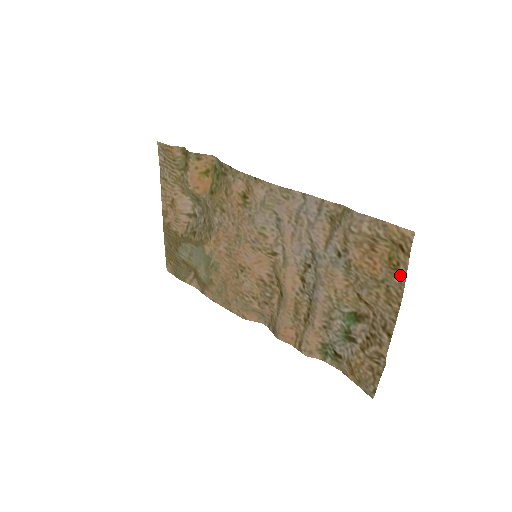
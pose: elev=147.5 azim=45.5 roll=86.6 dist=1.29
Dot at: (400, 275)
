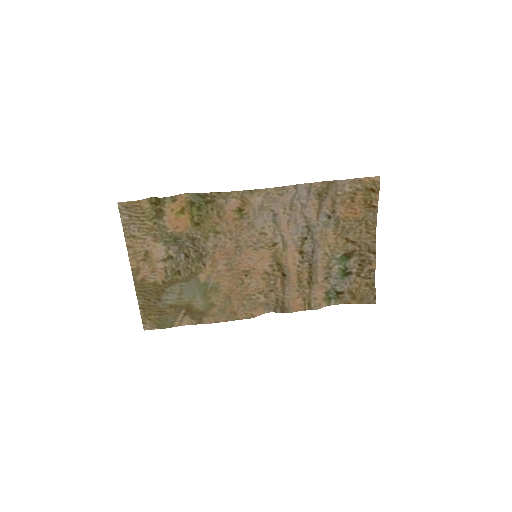
Dot at: (373, 209)
